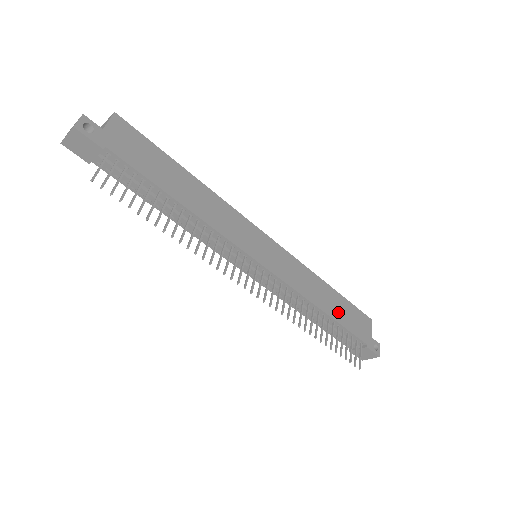
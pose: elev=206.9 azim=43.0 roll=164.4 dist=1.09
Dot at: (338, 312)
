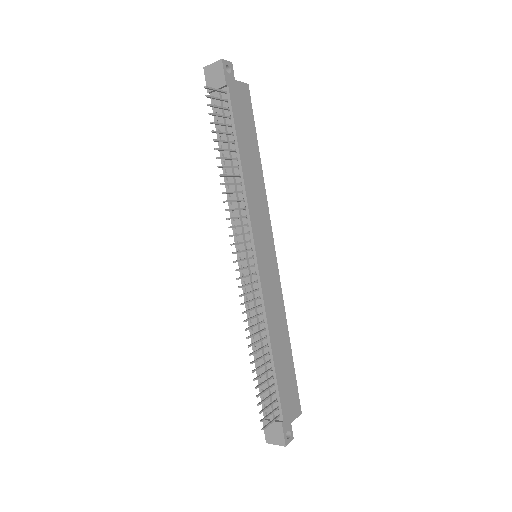
Dot at: (281, 366)
